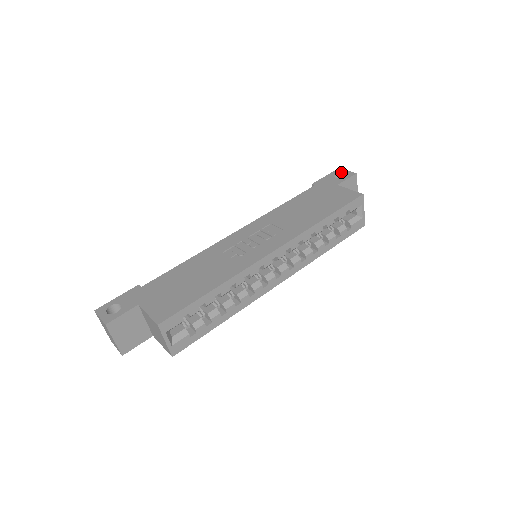
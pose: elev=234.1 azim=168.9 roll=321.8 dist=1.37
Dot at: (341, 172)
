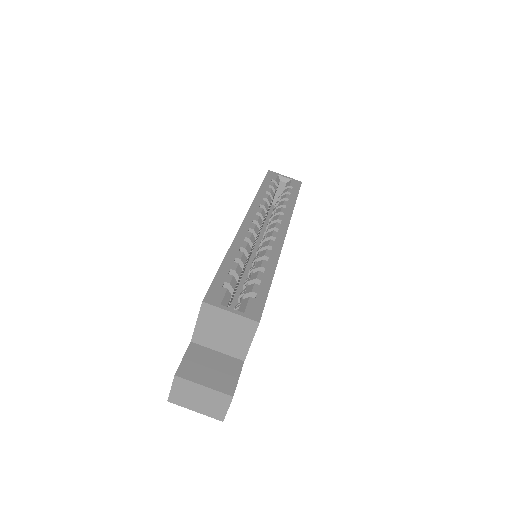
Dot at: occluded
